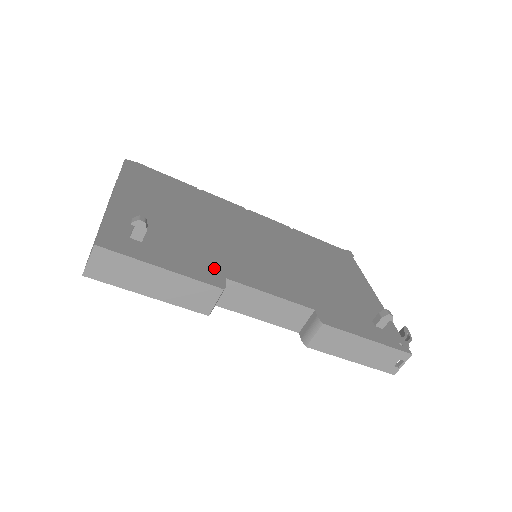
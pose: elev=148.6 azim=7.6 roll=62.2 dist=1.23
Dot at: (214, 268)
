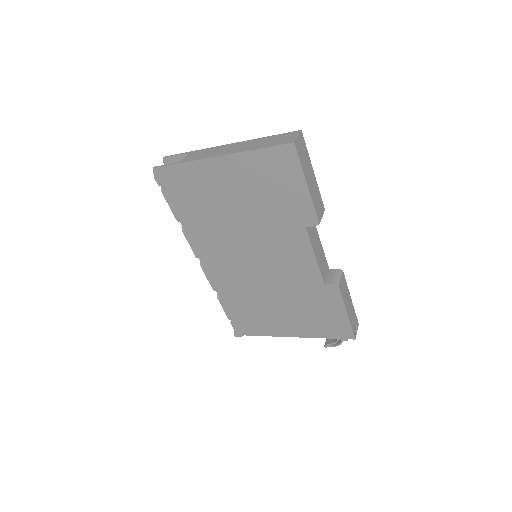
Dot at: occluded
